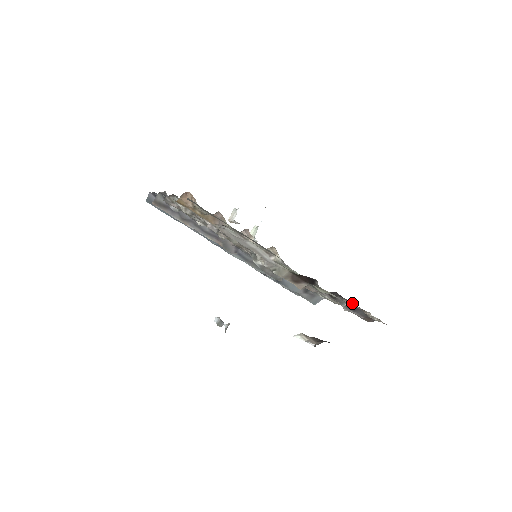
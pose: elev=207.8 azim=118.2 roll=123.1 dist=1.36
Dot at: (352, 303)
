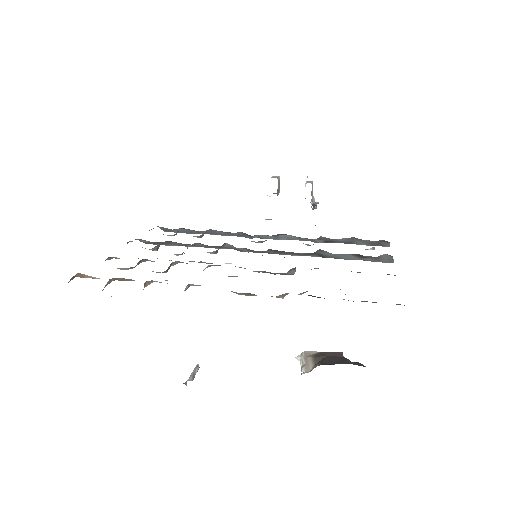
Dot at: occluded
